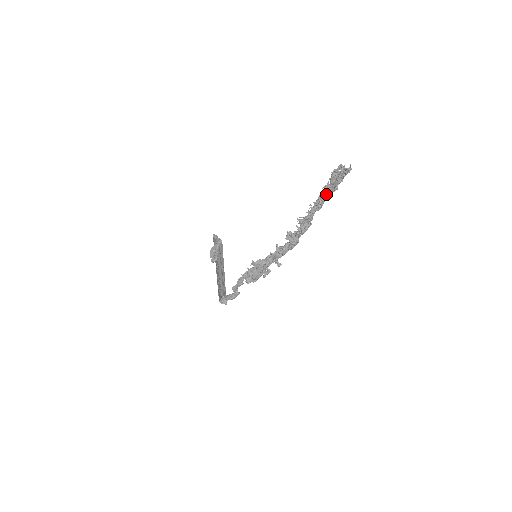
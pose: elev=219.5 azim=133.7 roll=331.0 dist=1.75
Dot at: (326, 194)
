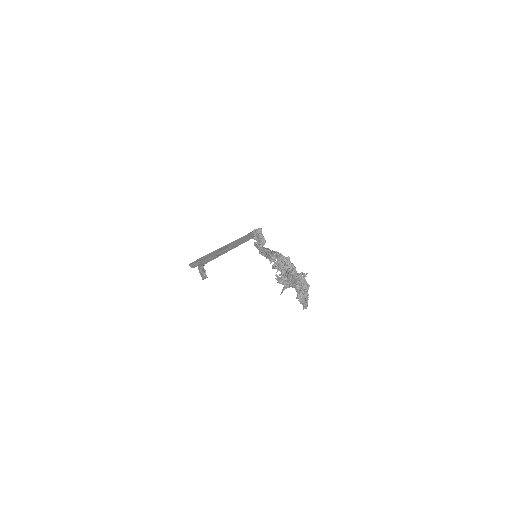
Dot at: occluded
